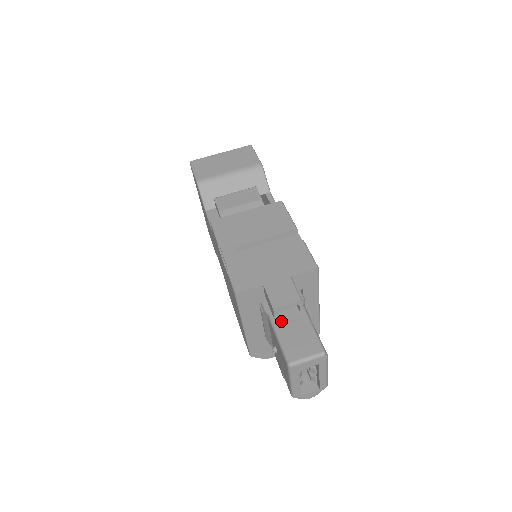
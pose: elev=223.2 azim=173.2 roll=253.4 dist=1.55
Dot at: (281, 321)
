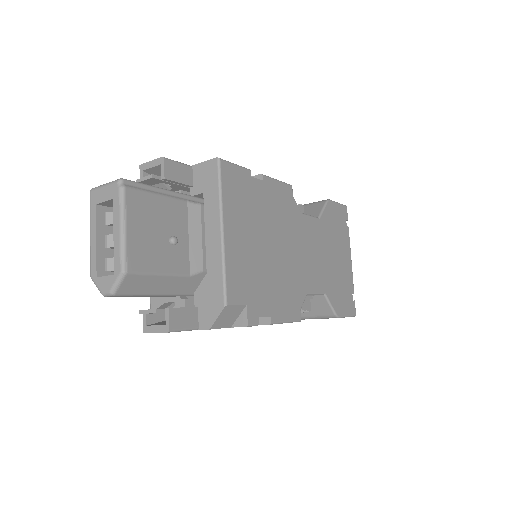
Dot at: (138, 180)
